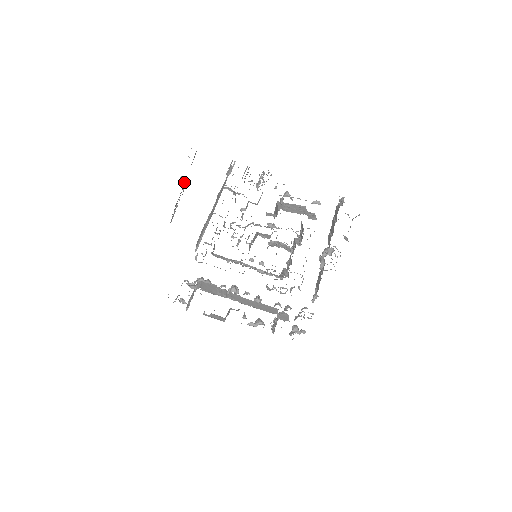
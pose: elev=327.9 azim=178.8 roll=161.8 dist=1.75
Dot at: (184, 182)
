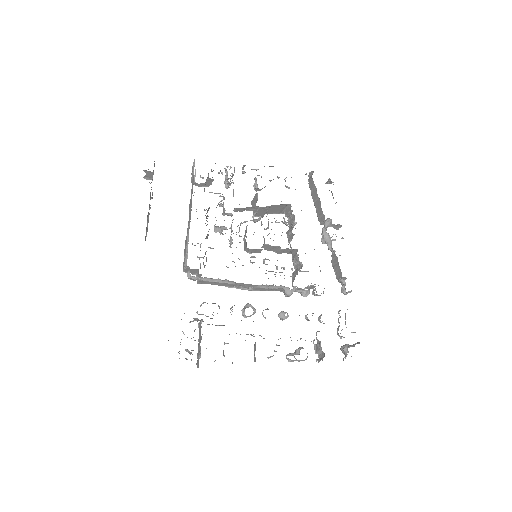
Dot at: occluded
